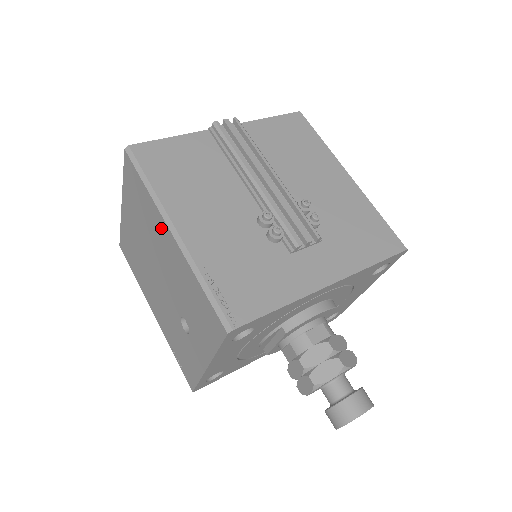
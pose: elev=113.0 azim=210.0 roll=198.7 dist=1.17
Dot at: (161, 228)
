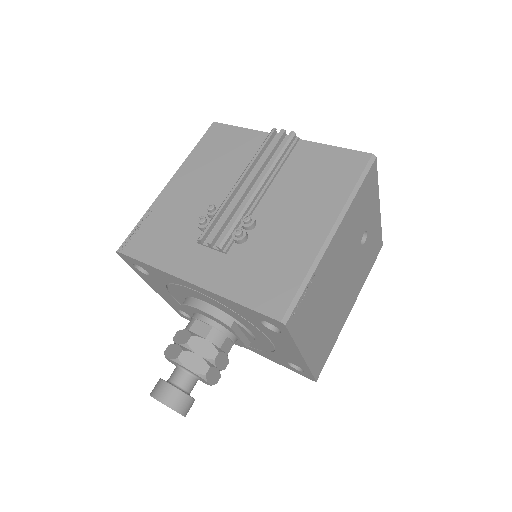
Dot at: occluded
